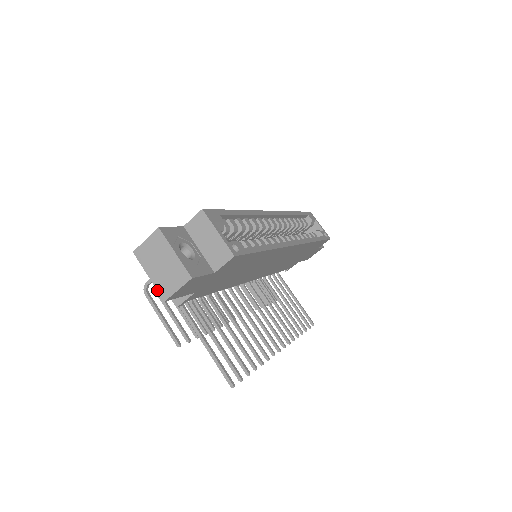
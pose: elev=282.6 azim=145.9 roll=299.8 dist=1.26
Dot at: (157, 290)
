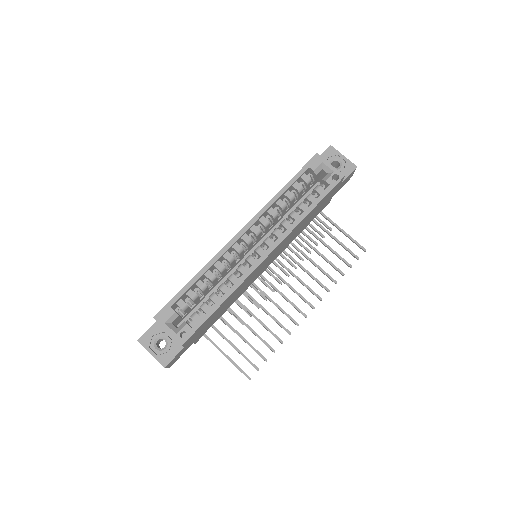
Dot at: occluded
